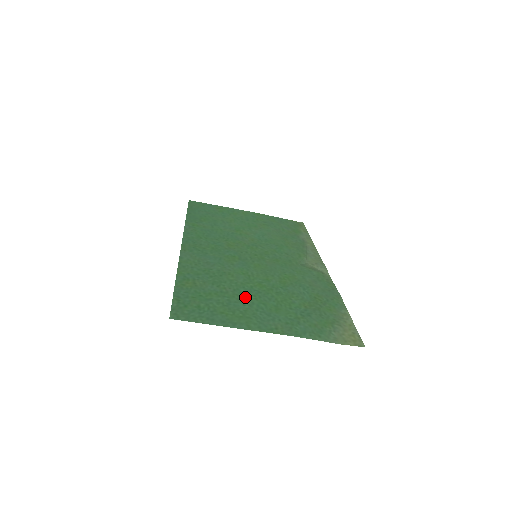
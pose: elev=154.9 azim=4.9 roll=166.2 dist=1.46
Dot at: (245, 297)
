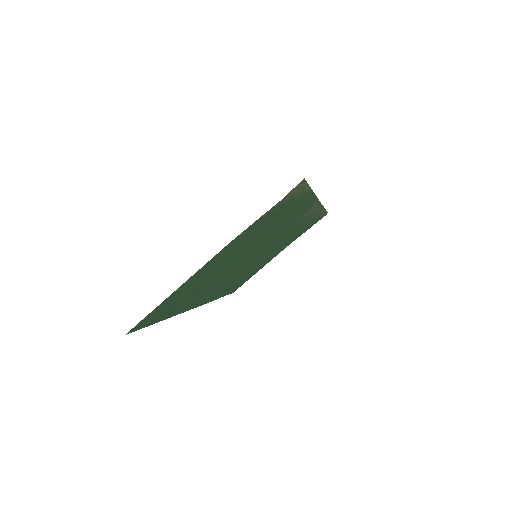
Dot at: (213, 273)
